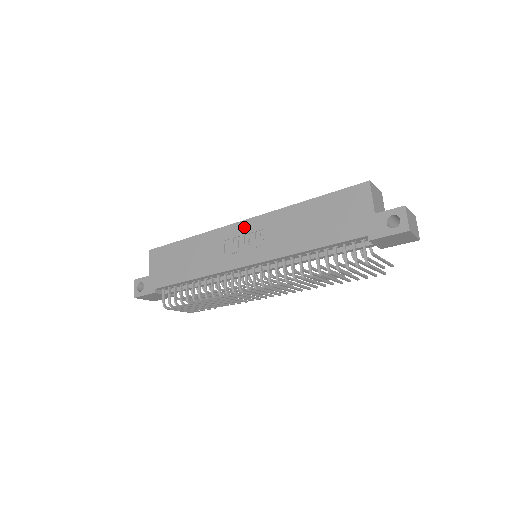
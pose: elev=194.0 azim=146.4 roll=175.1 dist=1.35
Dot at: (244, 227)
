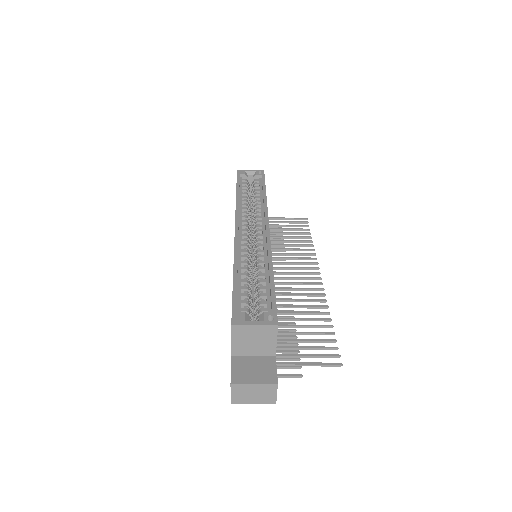
Dot at: occluded
